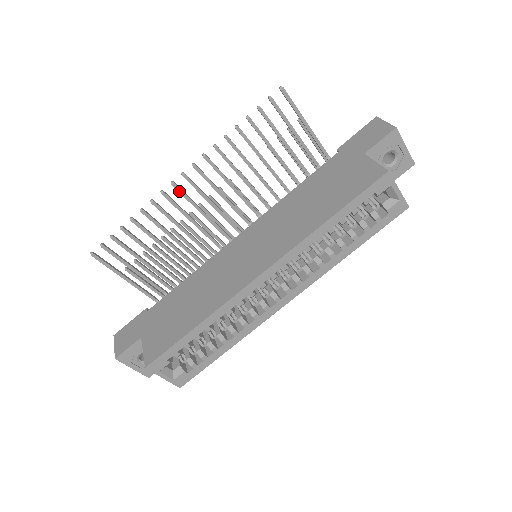
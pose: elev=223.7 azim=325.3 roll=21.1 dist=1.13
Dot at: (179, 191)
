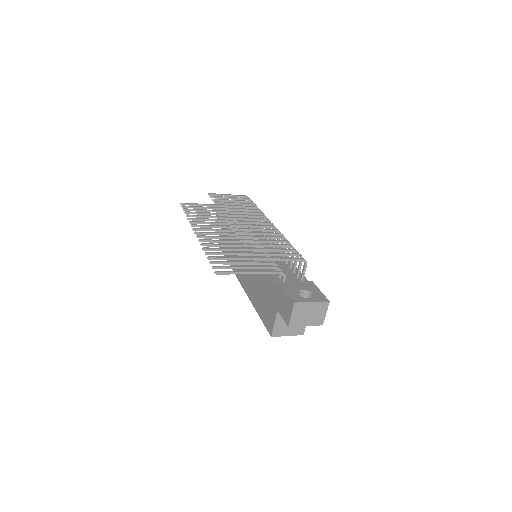
Dot at: (200, 230)
